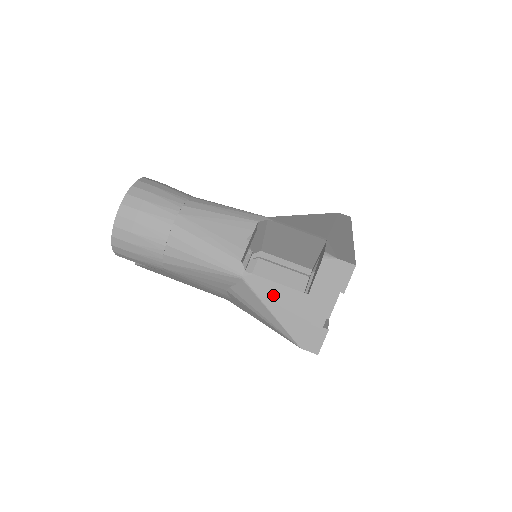
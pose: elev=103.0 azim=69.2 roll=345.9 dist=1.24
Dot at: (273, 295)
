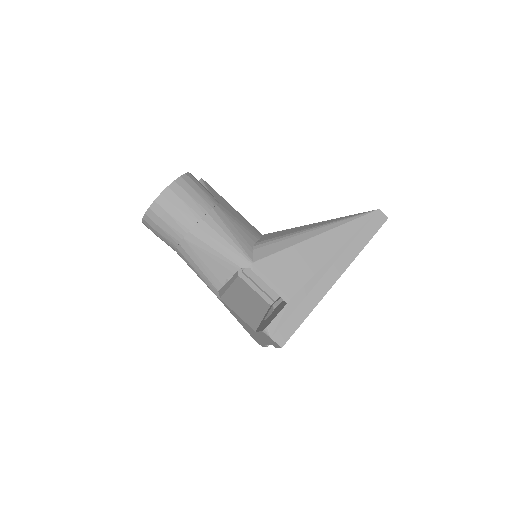
Dot at: (236, 316)
